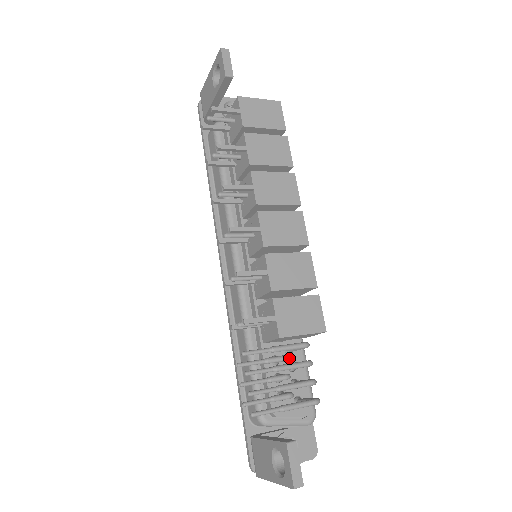
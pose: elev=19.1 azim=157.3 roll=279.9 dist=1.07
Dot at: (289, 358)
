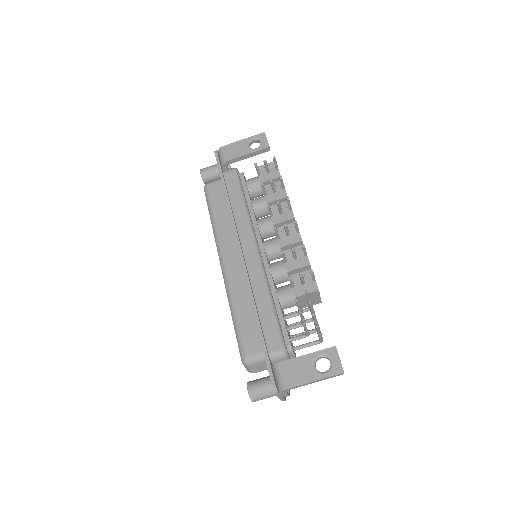
Dot at: occluded
